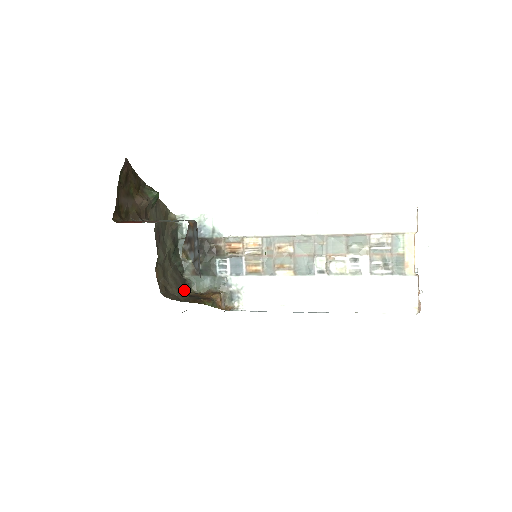
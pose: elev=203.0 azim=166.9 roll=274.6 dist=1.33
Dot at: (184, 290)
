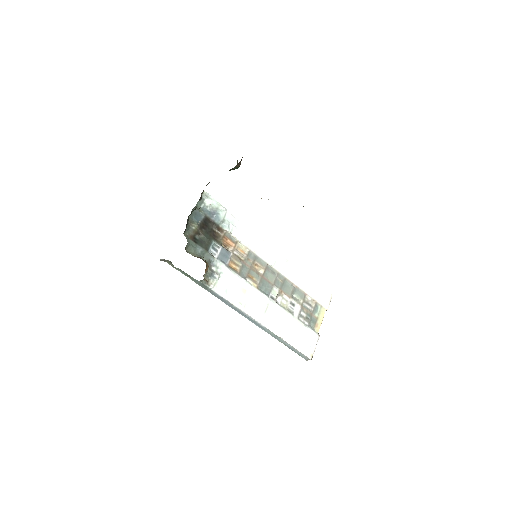
Dot at: occluded
